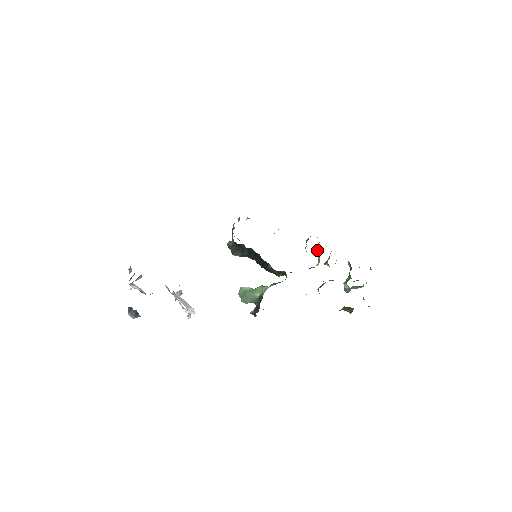
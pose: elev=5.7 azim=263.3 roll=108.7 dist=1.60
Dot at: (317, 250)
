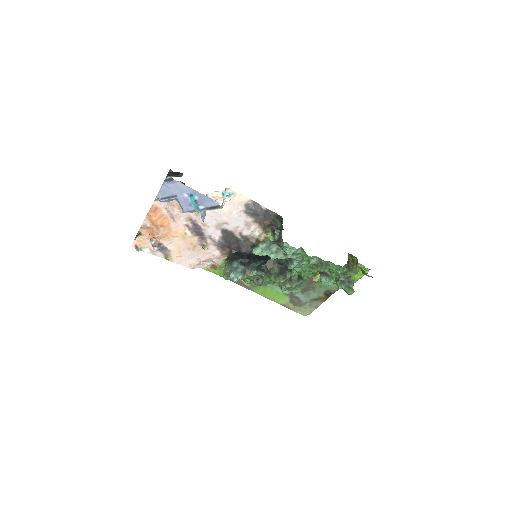
Dot at: occluded
